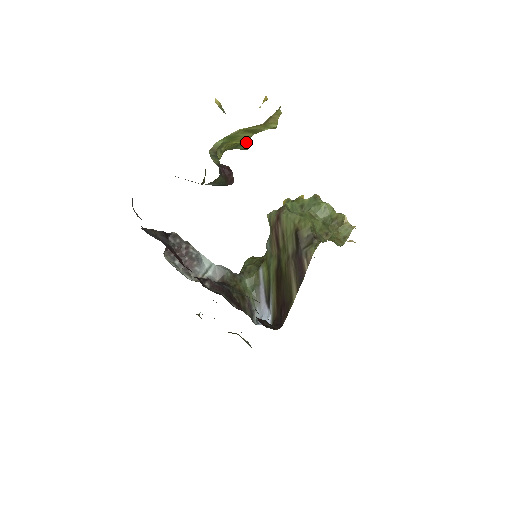
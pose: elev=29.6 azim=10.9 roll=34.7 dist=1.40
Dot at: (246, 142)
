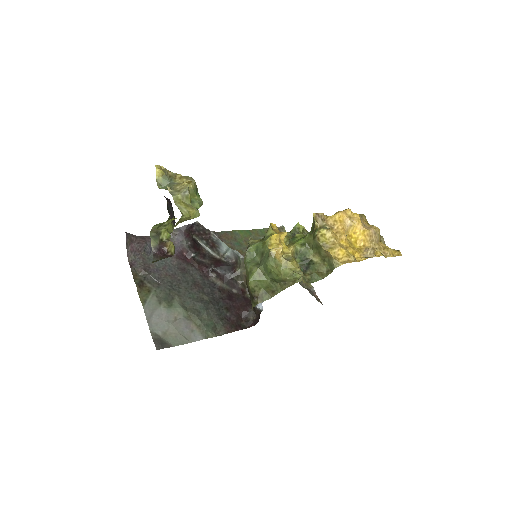
Dot at: occluded
